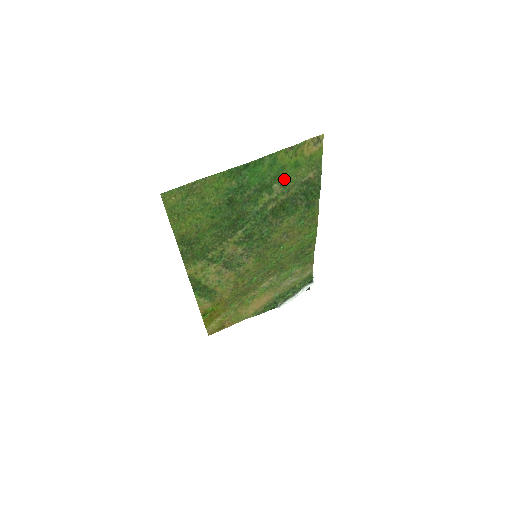
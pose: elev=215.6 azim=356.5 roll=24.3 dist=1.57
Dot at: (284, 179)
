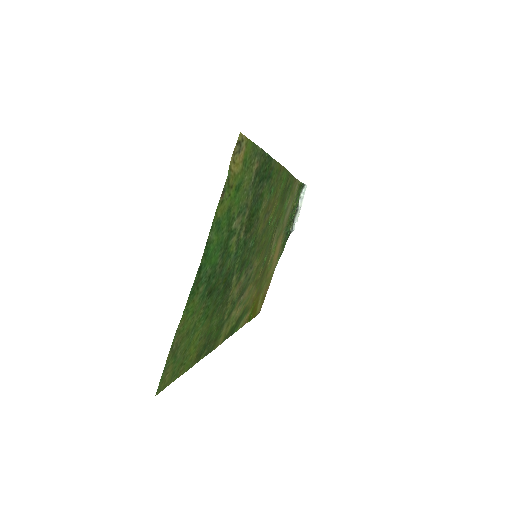
Dot at: (236, 210)
